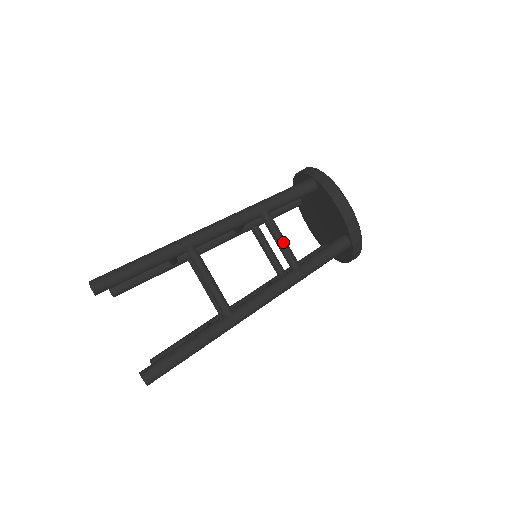
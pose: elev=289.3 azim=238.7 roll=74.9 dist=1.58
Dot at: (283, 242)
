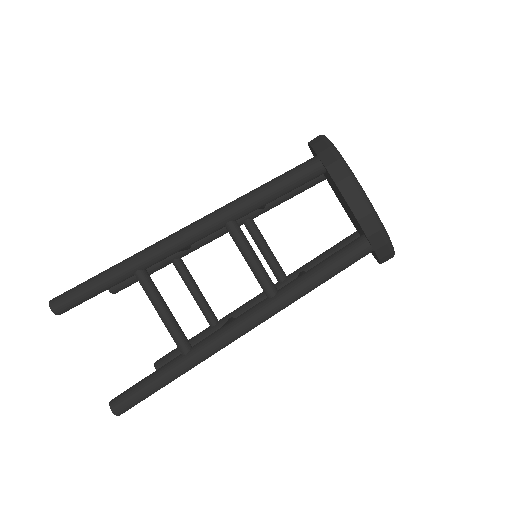
Dot at: occluded
